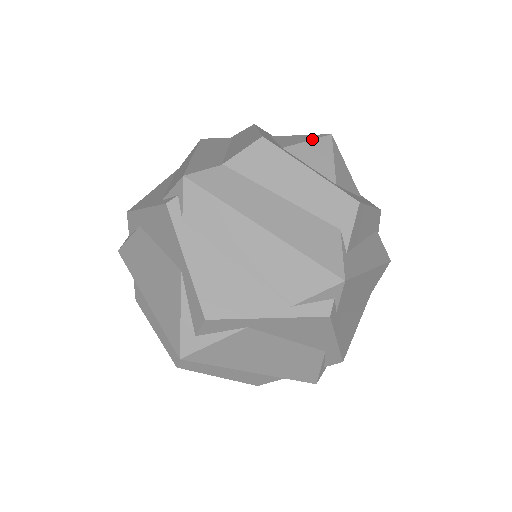
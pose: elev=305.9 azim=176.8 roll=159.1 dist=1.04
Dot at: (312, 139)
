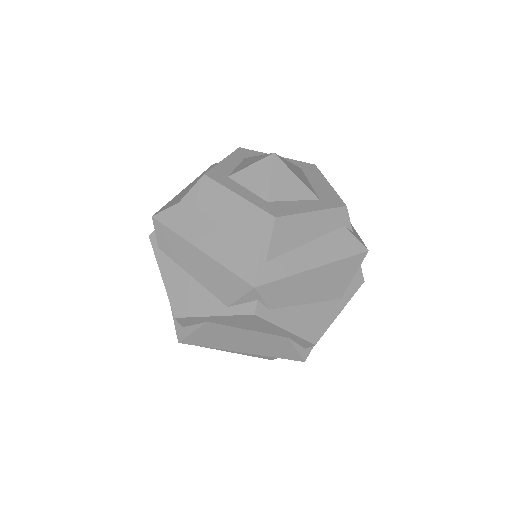
Dot at: (255, 162)
